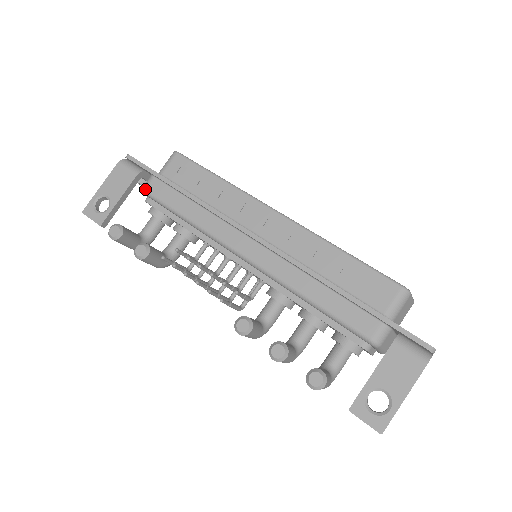
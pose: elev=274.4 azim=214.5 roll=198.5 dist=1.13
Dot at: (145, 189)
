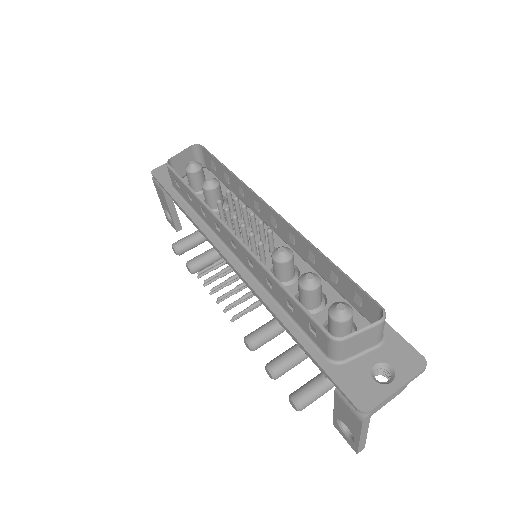
Dot at: (174, 202)
